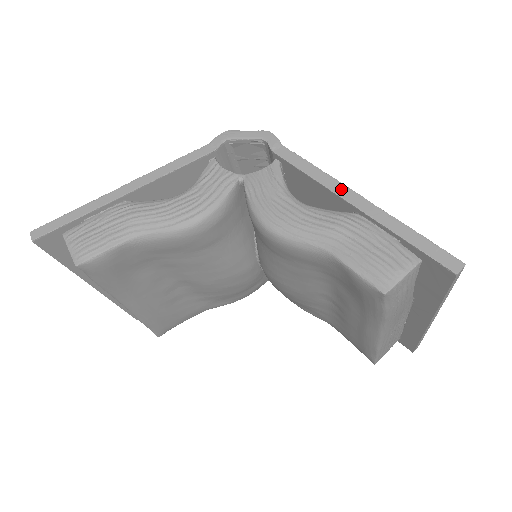
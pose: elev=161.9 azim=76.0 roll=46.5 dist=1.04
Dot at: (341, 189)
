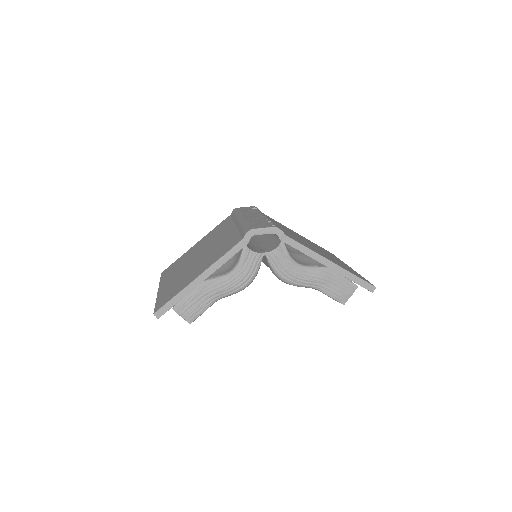
Dot at: (321, 259)
